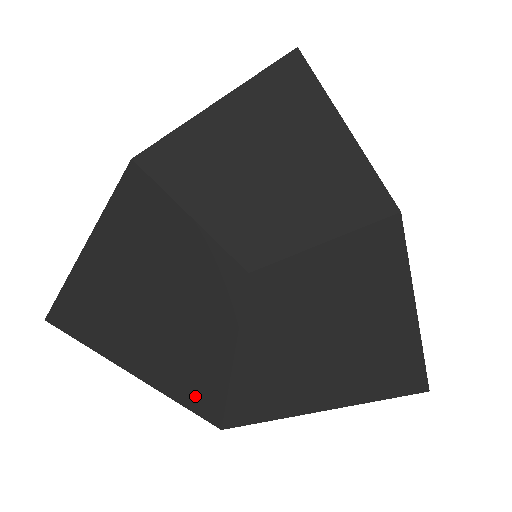
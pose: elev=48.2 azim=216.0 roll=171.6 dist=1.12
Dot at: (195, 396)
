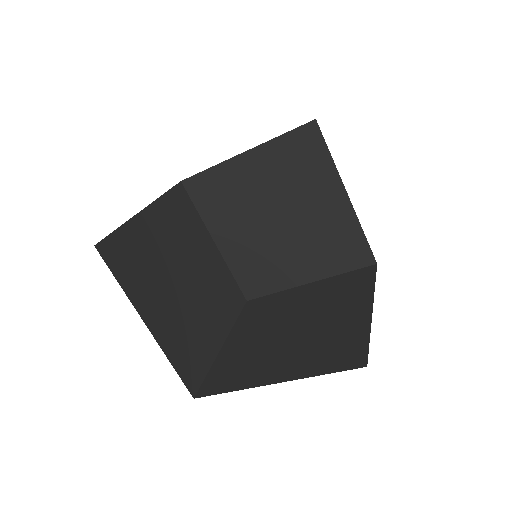
Dot at: (180, 360)
